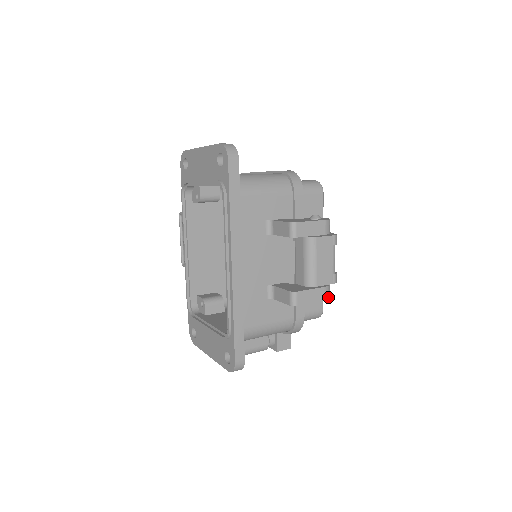
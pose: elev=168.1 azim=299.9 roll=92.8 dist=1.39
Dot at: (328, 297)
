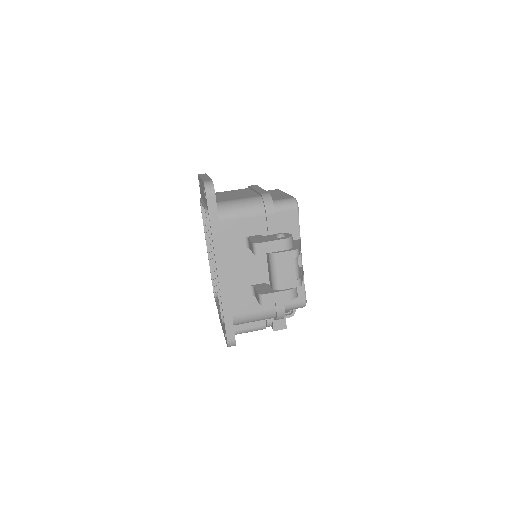
Dot at: (294, 297)
